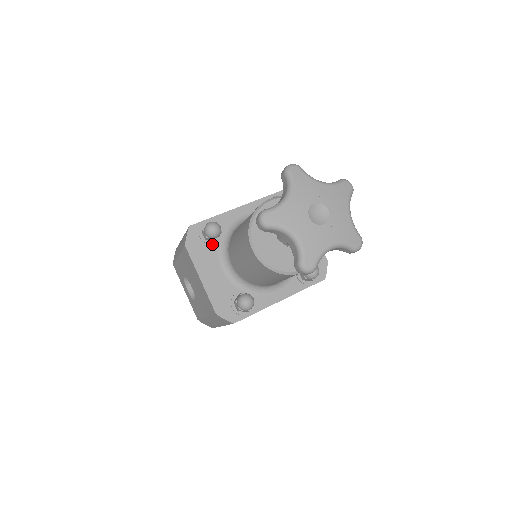
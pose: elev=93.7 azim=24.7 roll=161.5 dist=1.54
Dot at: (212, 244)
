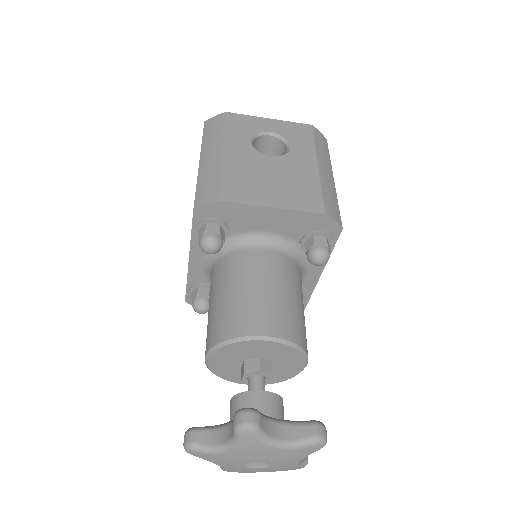
Dot at: occluded
